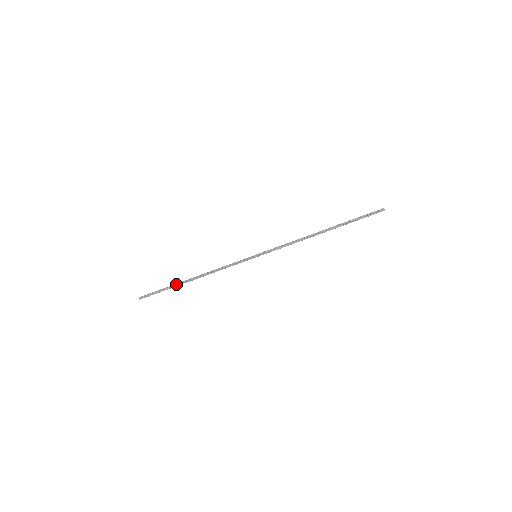
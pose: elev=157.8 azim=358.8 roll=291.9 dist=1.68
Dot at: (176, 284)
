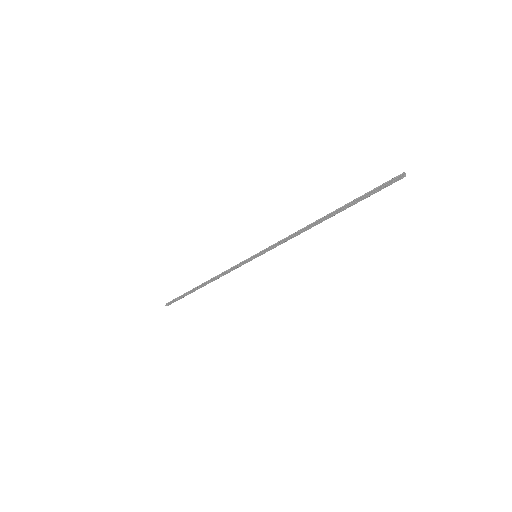
Dot at: (190, 291)
